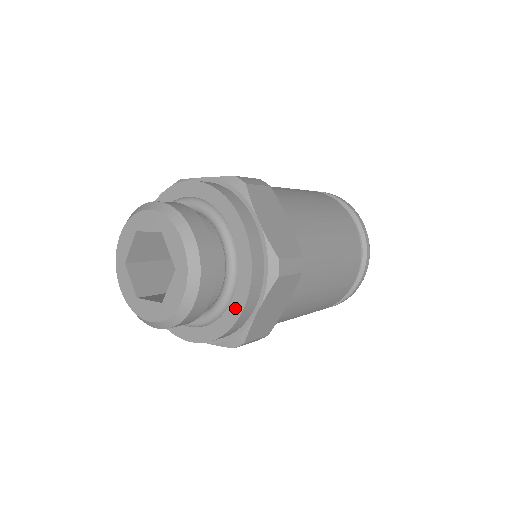
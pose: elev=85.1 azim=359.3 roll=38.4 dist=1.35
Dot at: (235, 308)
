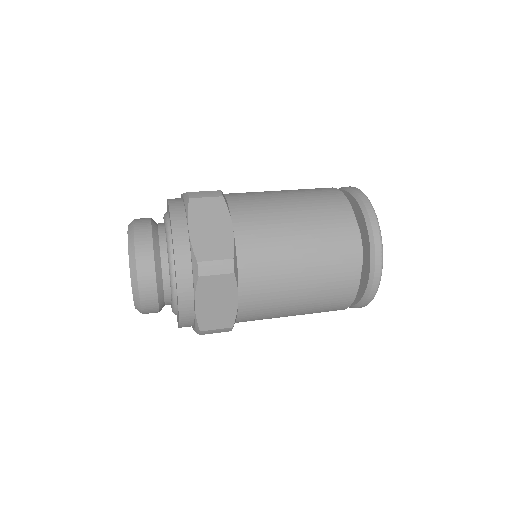
Dot at: occluded
